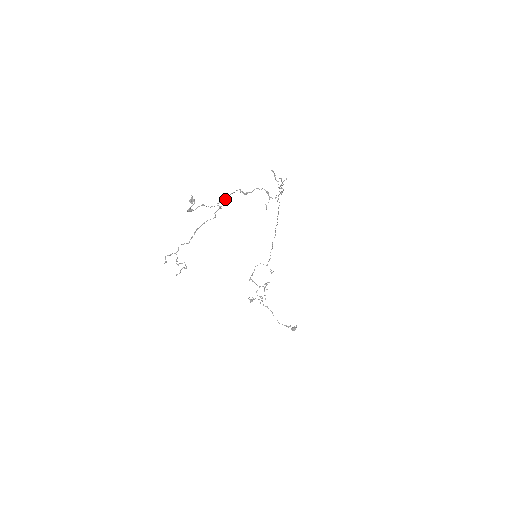
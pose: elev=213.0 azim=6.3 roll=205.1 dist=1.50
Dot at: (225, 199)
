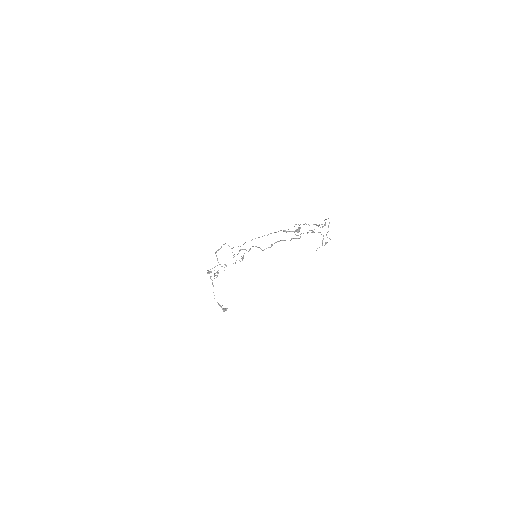
Dot at: occluded
